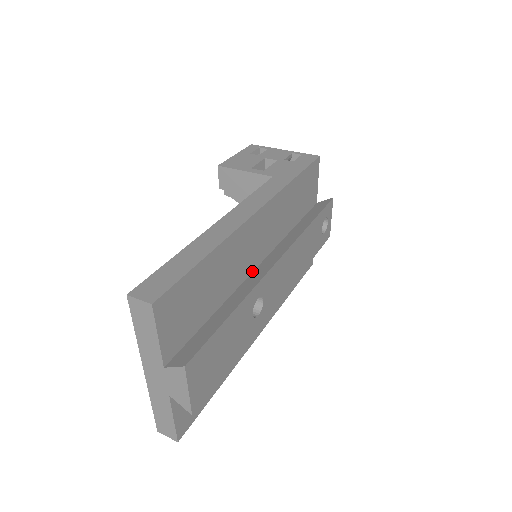
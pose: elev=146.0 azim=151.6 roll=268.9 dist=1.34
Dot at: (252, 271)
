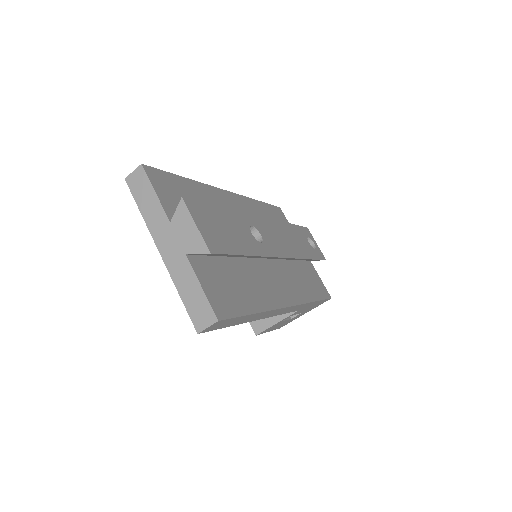
Dot at: occluded
